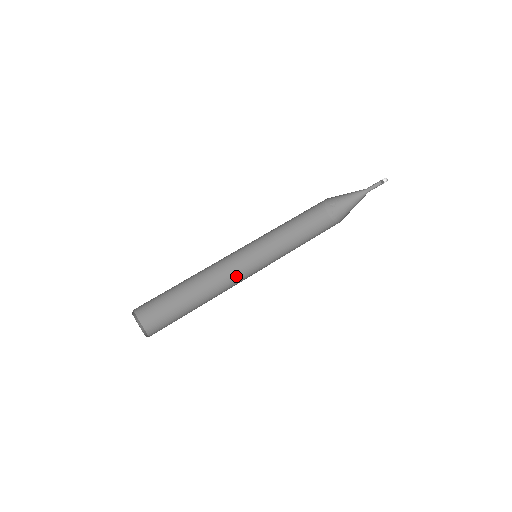
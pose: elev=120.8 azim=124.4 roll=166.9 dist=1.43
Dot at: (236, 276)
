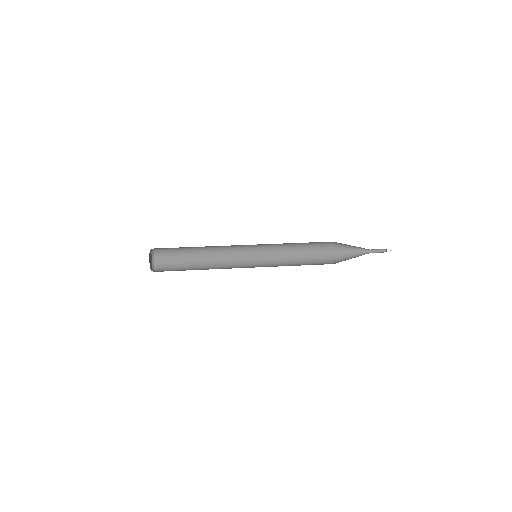
Dot at: occluded
